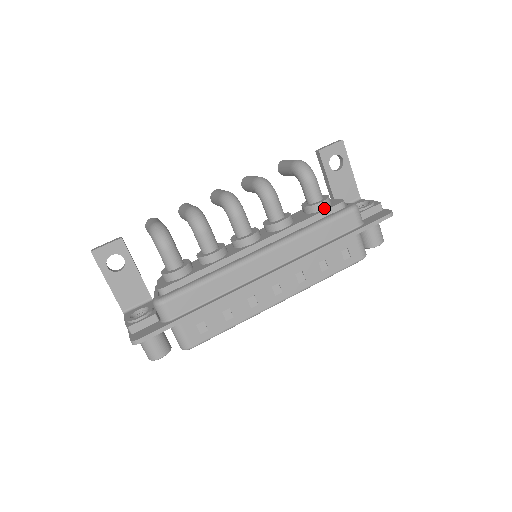
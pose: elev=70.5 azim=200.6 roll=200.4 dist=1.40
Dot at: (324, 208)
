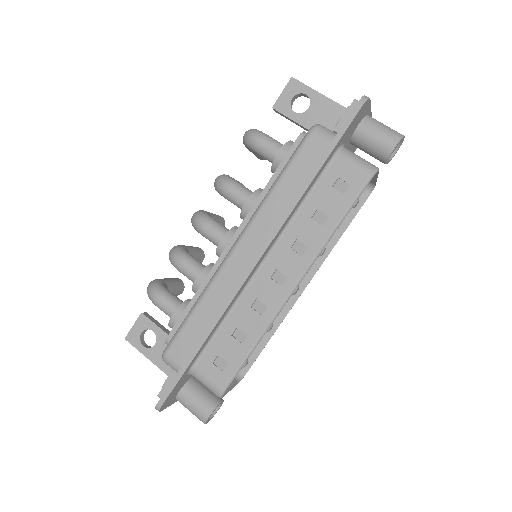
Dot at: (285, 156)
